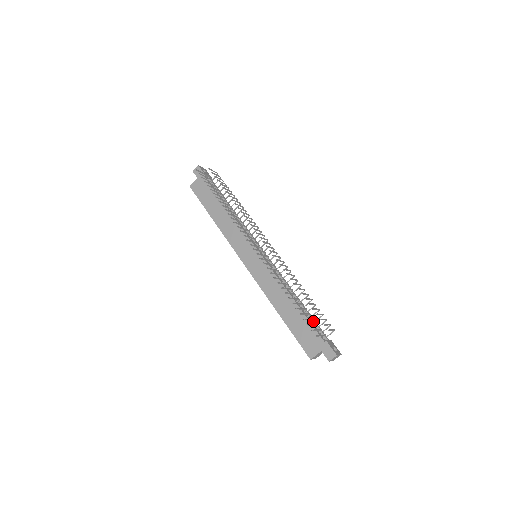
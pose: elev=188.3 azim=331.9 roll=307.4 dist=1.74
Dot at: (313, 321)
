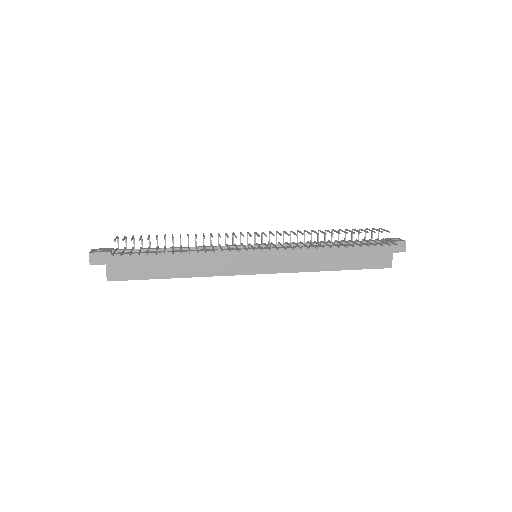
Dot at: occluded
